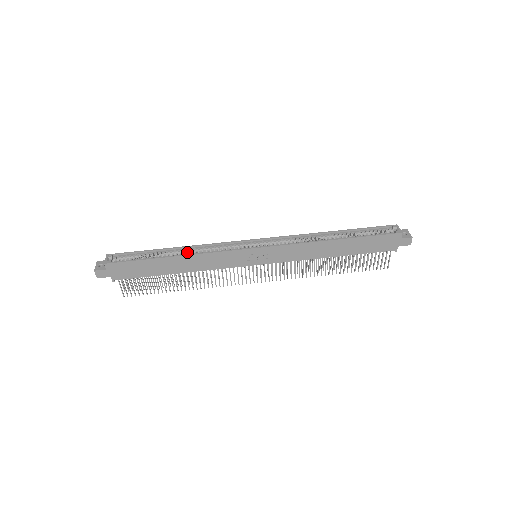
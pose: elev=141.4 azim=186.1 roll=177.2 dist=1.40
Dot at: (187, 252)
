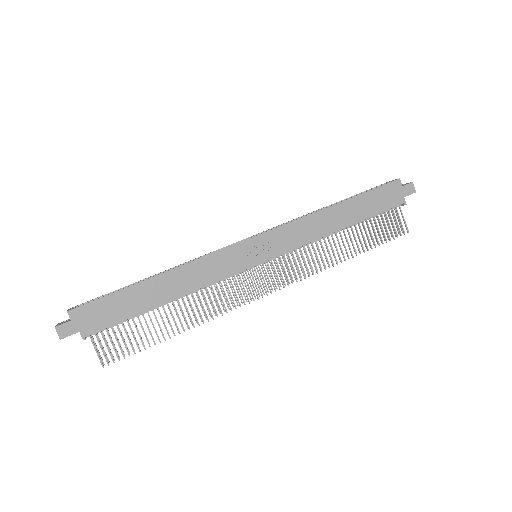
Dot at: occluded
